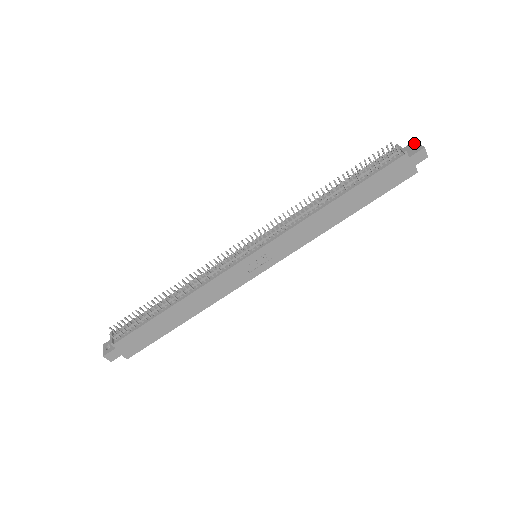
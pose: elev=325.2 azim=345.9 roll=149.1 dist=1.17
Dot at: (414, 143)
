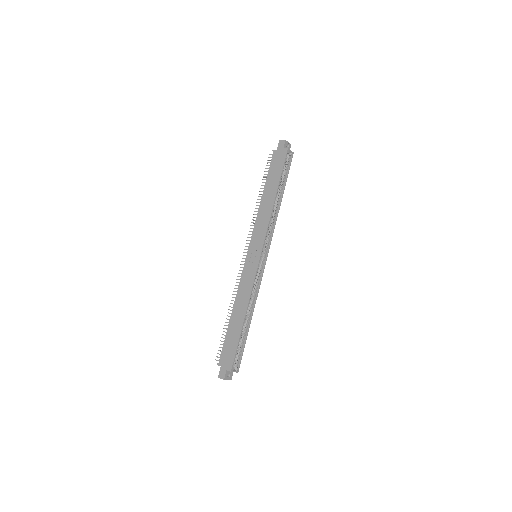
Dot at: occluded
